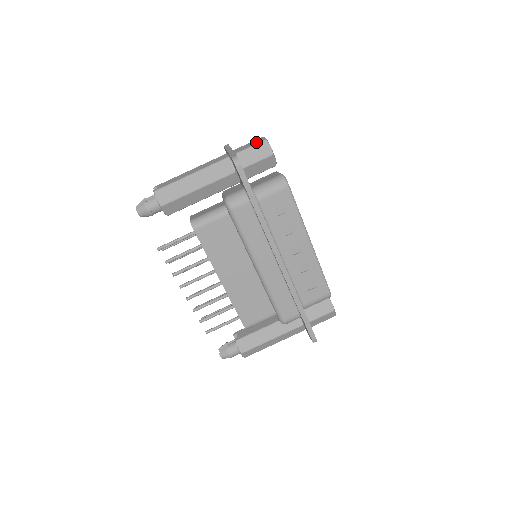
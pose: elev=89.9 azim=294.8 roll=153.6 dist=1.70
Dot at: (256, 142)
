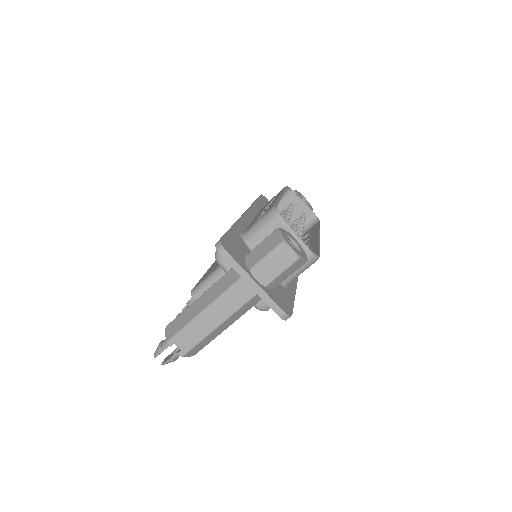
Dot at: (284, 262)
